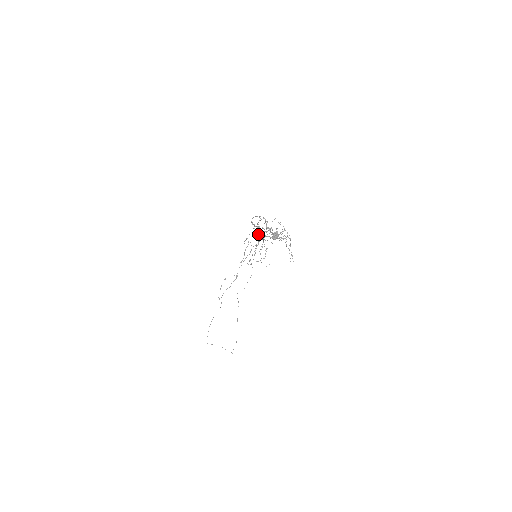
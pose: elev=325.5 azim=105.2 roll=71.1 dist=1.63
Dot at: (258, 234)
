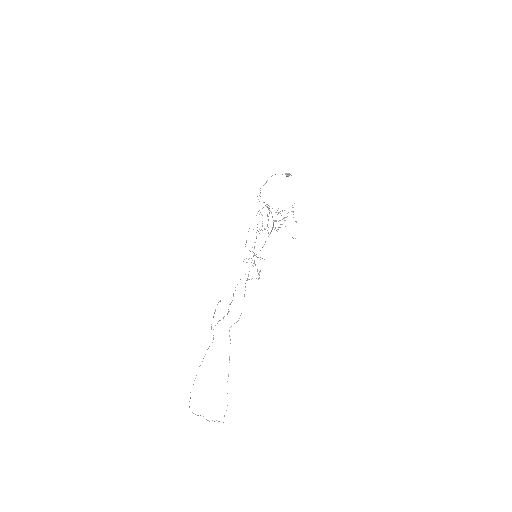
Dot at: occluded
